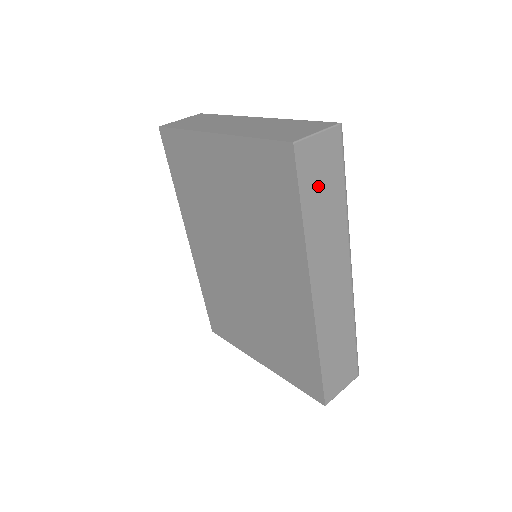
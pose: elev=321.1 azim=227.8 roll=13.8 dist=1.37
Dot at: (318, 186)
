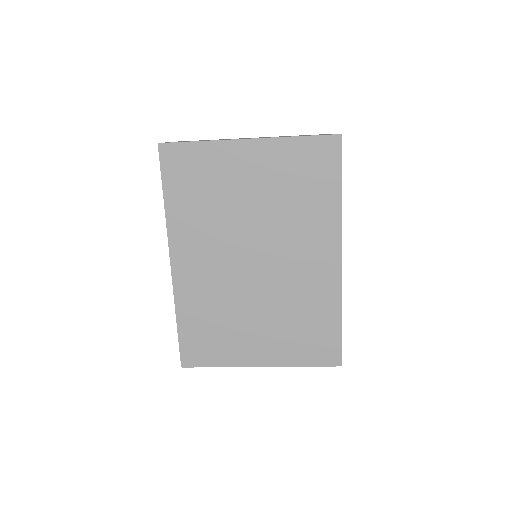
Dot at: occluded
